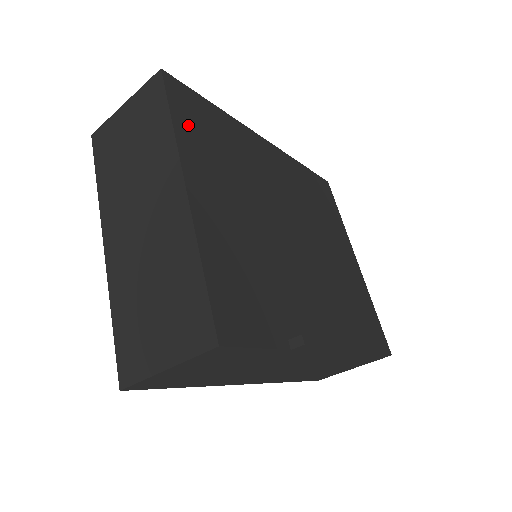
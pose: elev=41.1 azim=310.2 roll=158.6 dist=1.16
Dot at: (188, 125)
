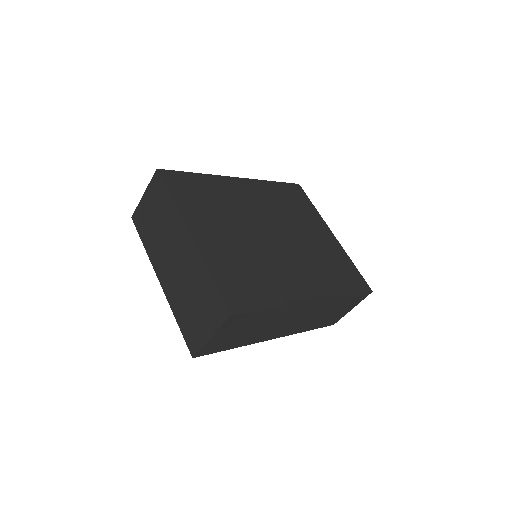
Dot at: (182, 196)
